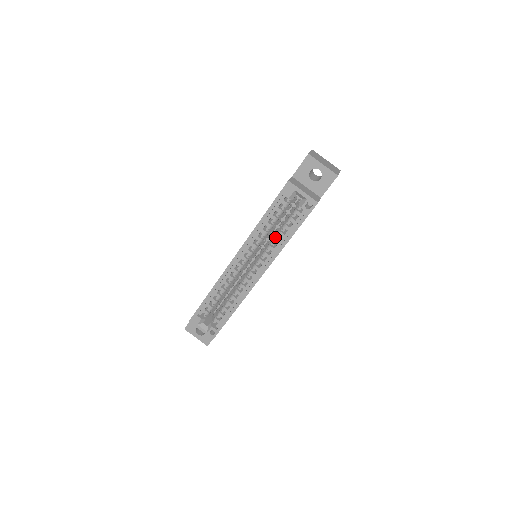
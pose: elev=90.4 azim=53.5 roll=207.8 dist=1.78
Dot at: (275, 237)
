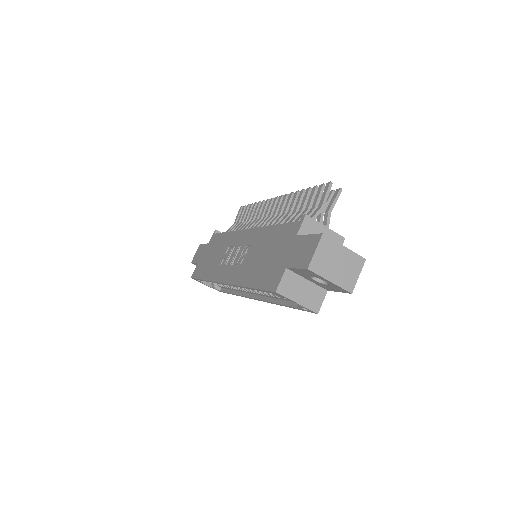
Dot at: occluded
